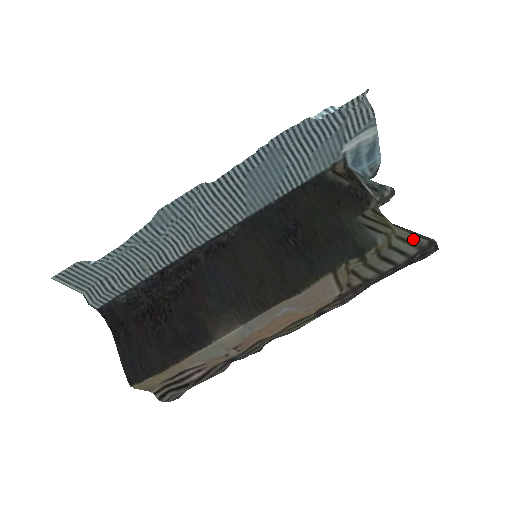
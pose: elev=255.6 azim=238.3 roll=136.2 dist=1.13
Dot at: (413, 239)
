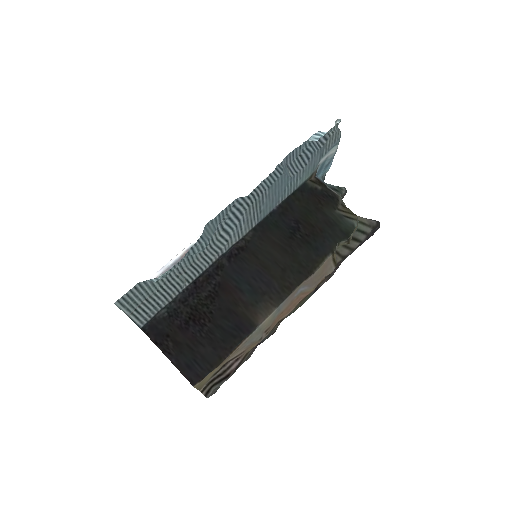
Dot at: (367, 222)
